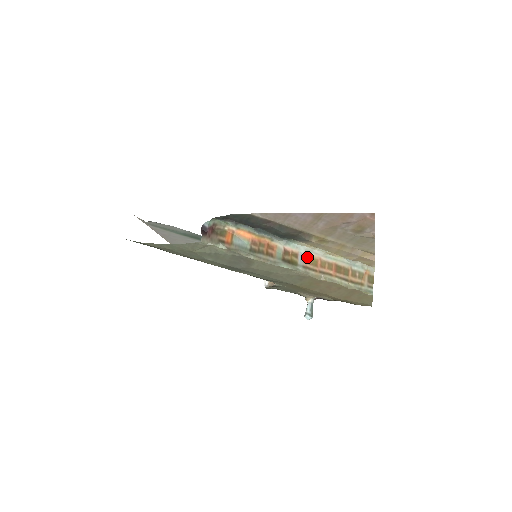
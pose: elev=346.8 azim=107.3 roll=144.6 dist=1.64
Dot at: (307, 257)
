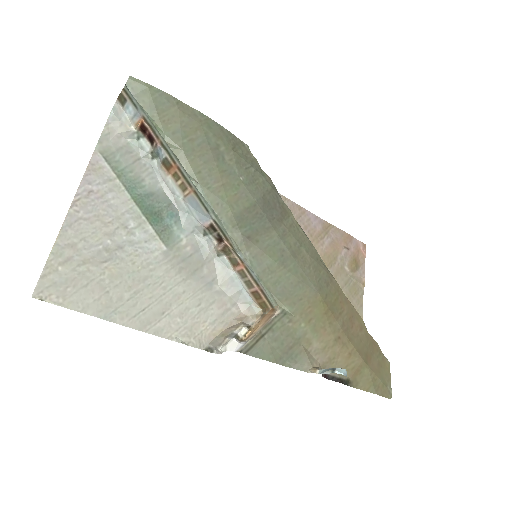
Dot at: occluded
